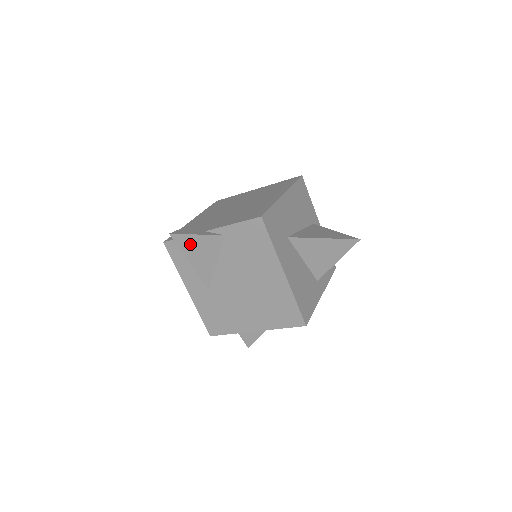
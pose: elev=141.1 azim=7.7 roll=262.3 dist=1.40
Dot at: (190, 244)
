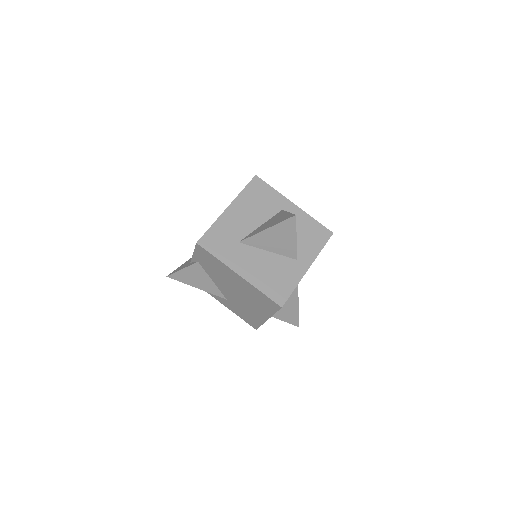
Dot at: (184, 277)
